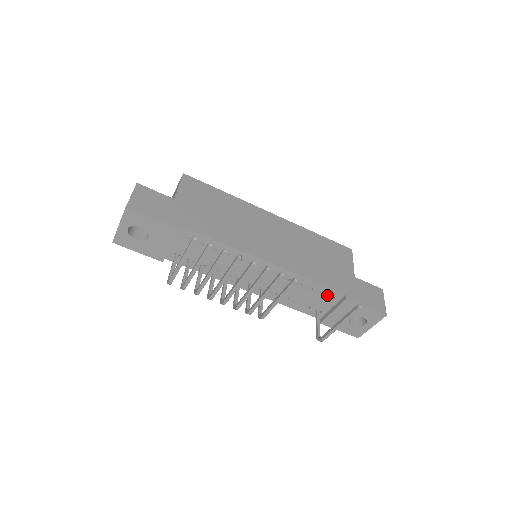
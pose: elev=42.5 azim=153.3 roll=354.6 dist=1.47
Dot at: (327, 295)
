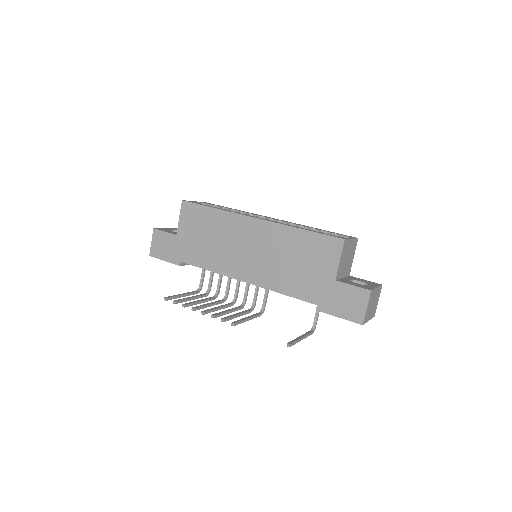
Dot at: occluded
